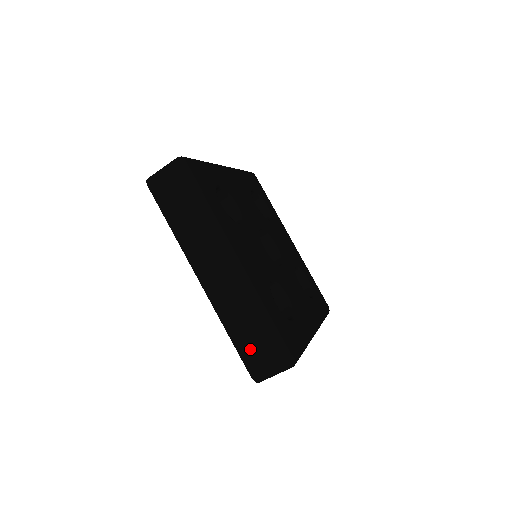
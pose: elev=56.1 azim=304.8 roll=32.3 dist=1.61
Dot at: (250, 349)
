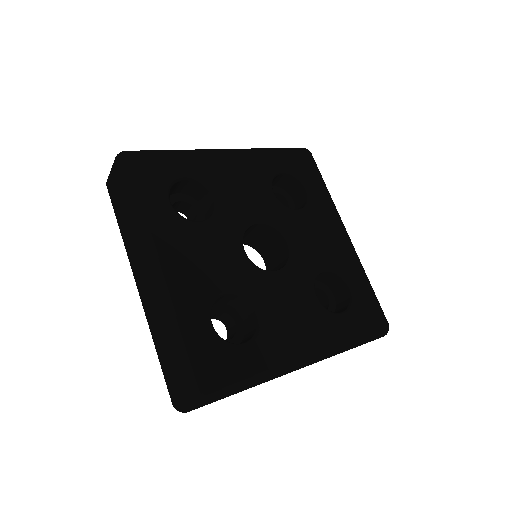
Dot at: occluded
